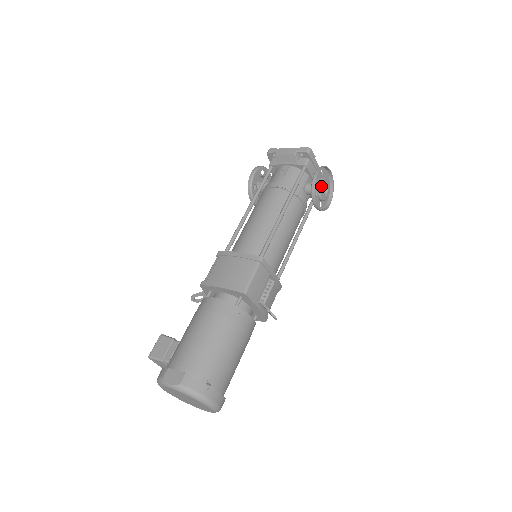
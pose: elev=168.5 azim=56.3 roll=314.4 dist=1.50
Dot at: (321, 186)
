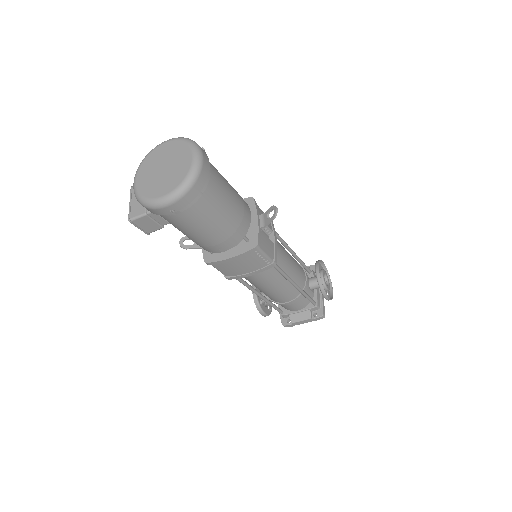
Dot at: (324, 271)
